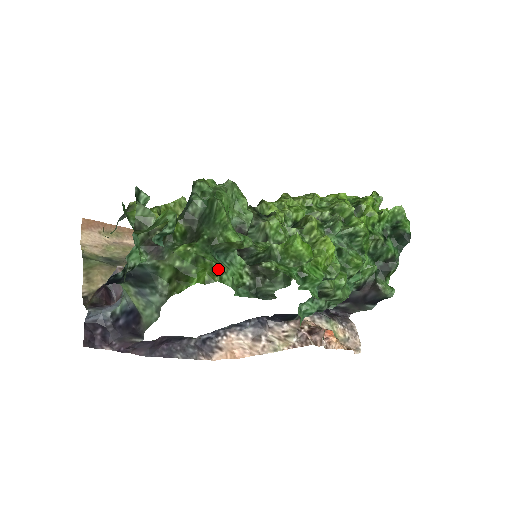
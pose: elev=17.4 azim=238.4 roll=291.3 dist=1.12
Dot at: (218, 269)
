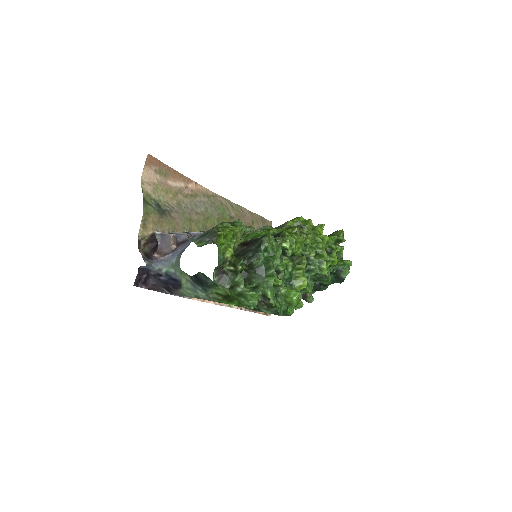
Dot at: (251, 307)
